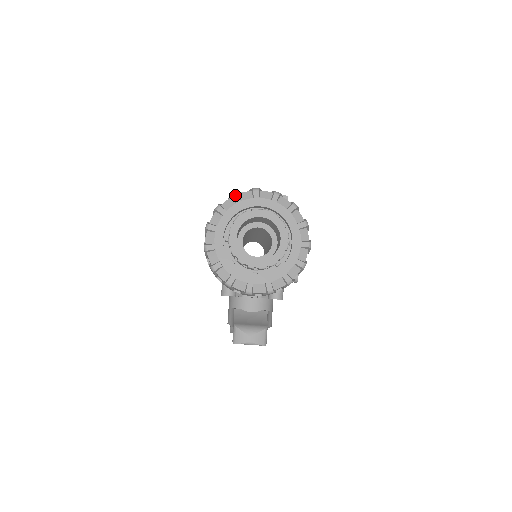
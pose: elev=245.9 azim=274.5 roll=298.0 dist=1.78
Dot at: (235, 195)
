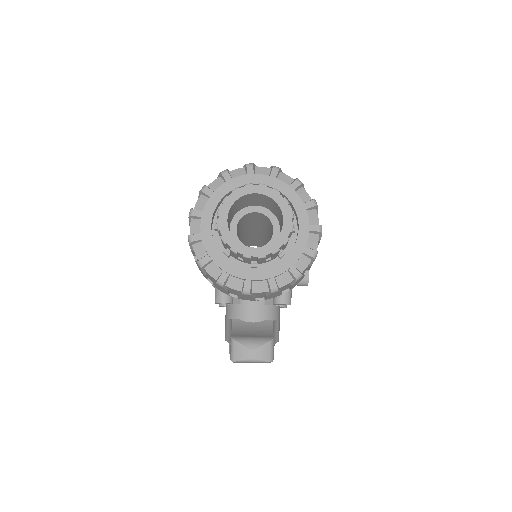
Dot at: (224, 172)
